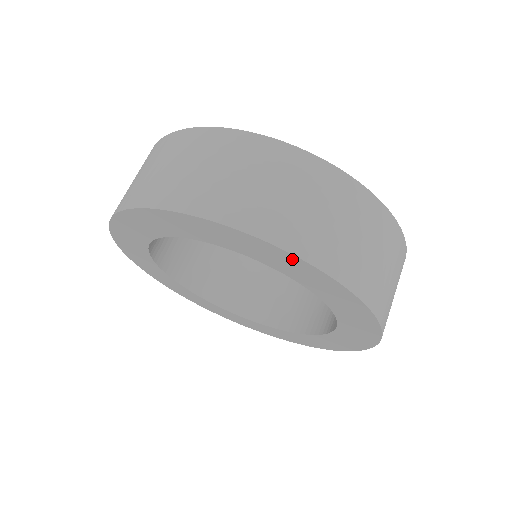
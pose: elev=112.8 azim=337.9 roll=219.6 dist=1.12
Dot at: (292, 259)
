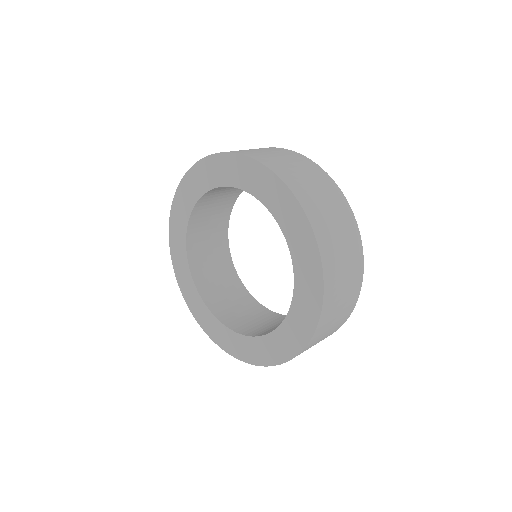
Dot at: (309, 237)
